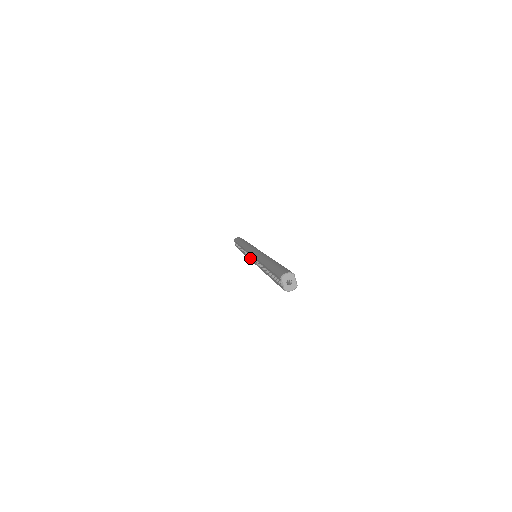
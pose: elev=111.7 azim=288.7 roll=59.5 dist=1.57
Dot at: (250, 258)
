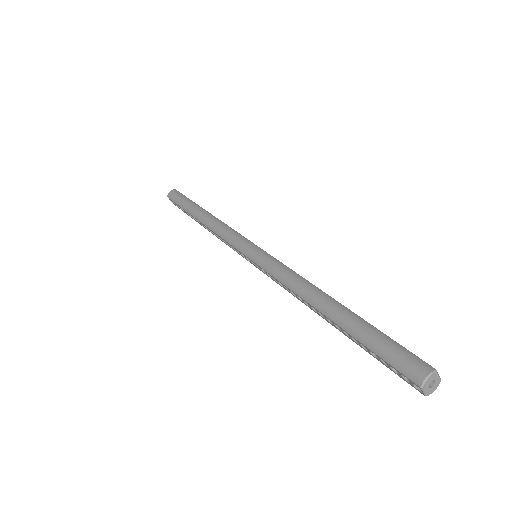
Dot at: (244, 257)
